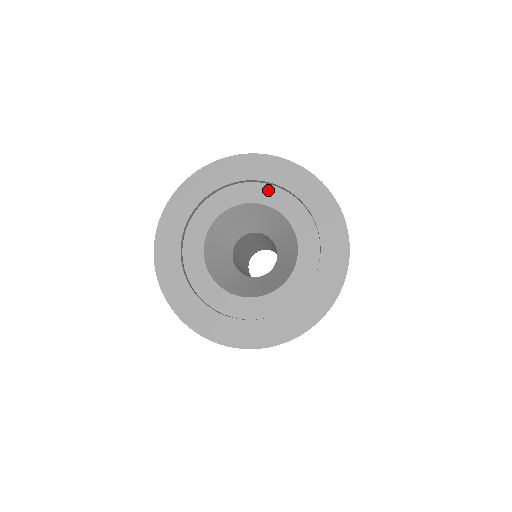
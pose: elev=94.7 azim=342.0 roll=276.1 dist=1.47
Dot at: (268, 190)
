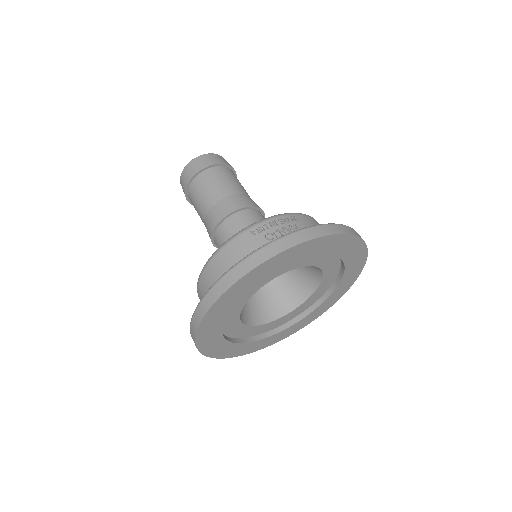
Dot at: occluded
